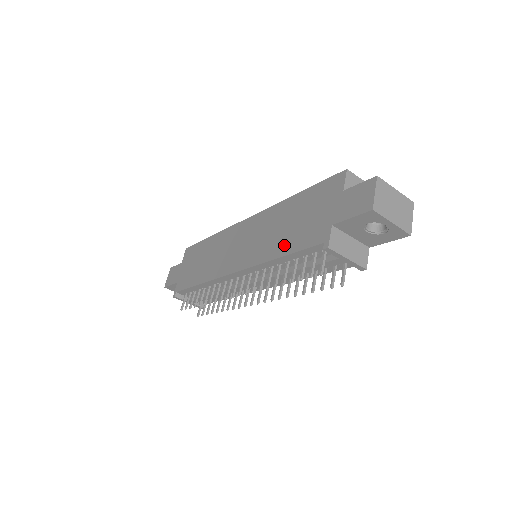
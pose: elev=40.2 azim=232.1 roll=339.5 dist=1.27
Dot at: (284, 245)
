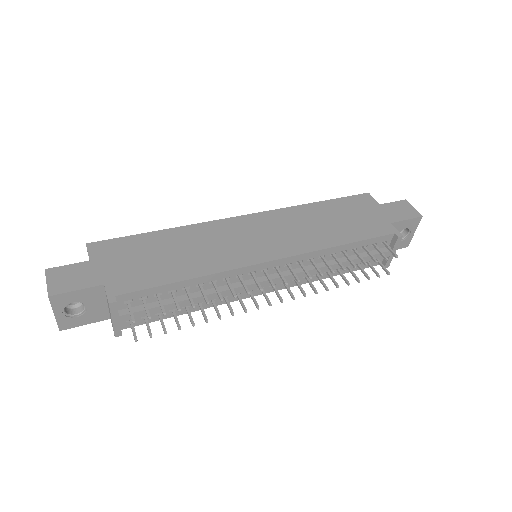
Dot at: (343, 235)
